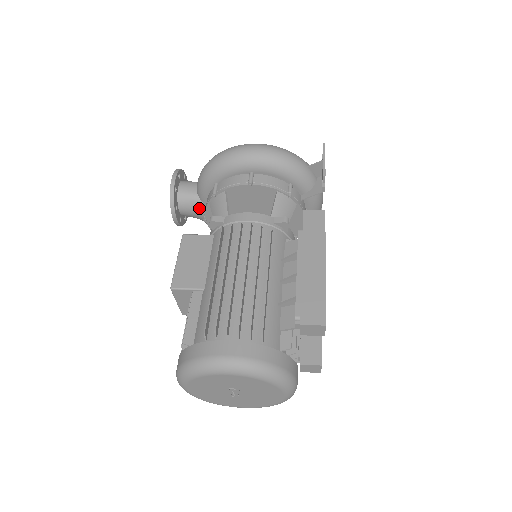
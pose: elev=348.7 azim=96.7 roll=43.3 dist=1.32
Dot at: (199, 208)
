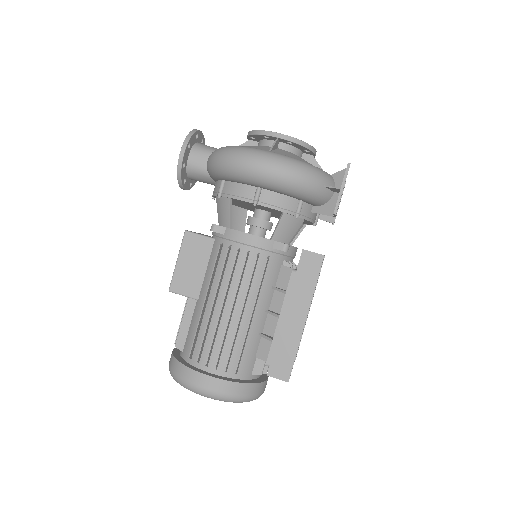
Dot at: (209, 182)
